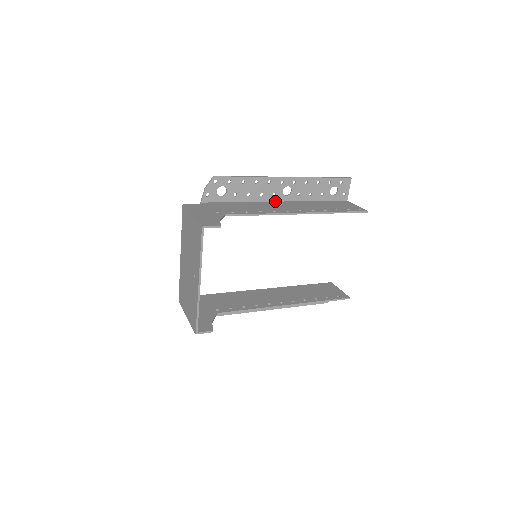
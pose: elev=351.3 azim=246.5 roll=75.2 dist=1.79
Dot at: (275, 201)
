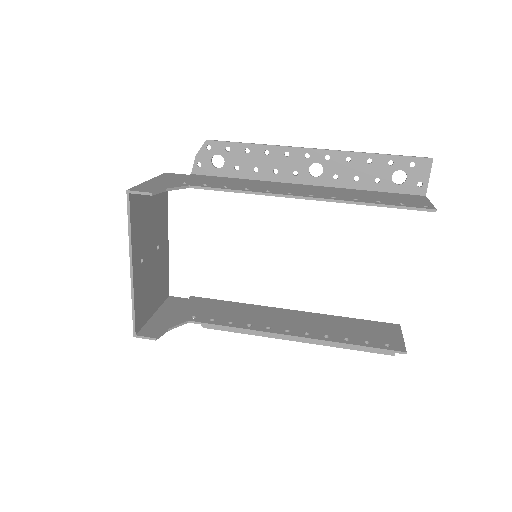
Dot at: (297, 183)
